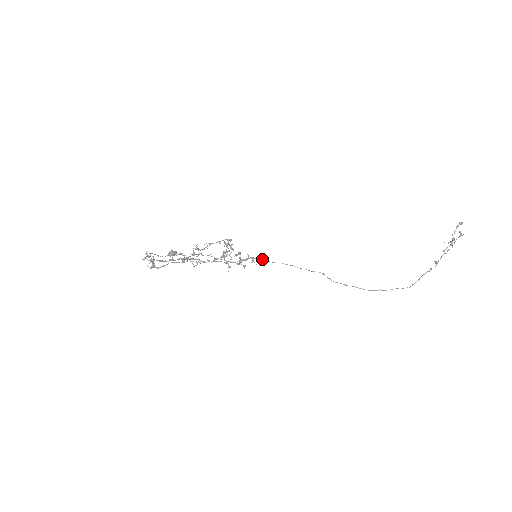
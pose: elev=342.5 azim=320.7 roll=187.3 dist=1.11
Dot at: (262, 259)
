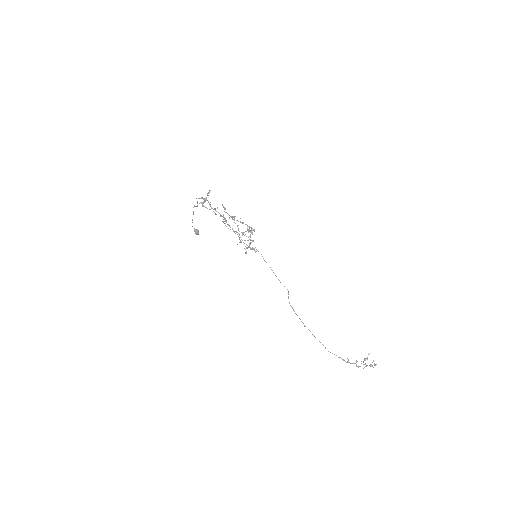
Dot at: occluded
